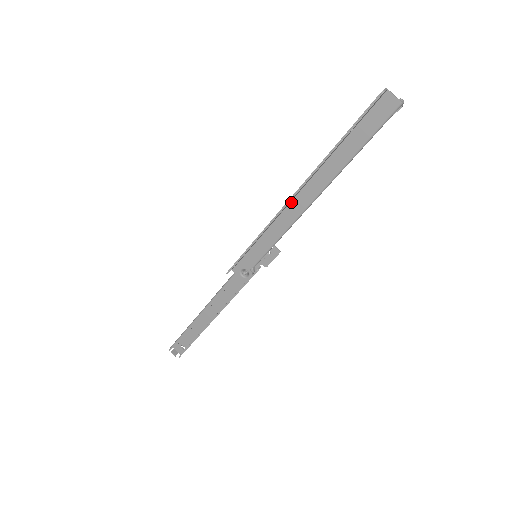
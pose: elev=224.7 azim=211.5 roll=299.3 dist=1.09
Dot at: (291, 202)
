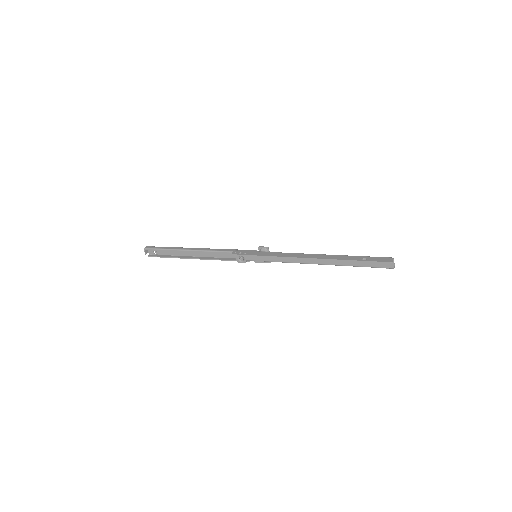
Dot at: (302, 255)
